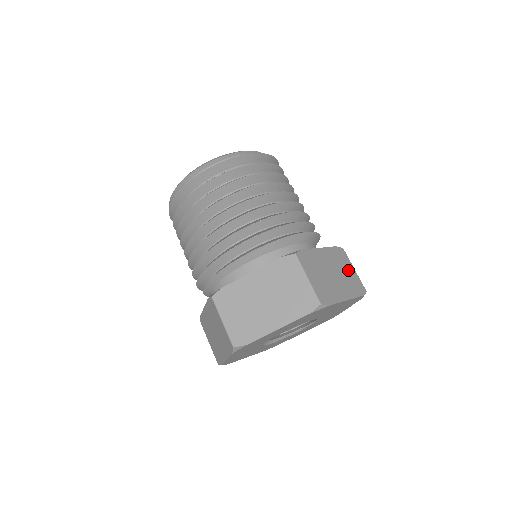
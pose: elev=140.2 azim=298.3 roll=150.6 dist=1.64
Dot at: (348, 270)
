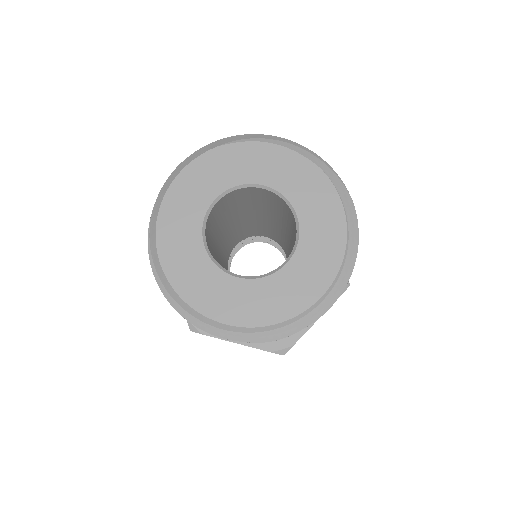
Dot at: occluded
